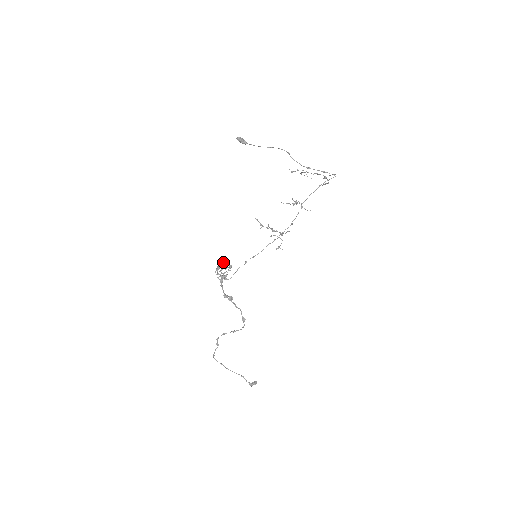
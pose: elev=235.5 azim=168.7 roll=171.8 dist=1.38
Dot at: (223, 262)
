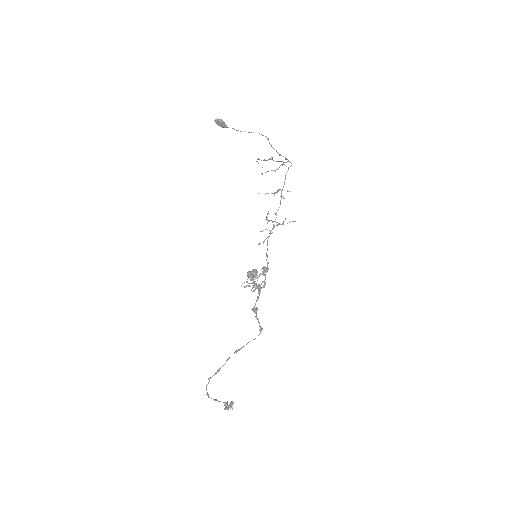
Dot at: (262, 268)
